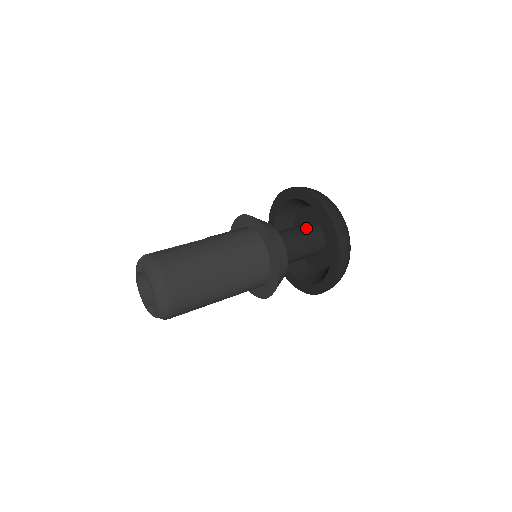
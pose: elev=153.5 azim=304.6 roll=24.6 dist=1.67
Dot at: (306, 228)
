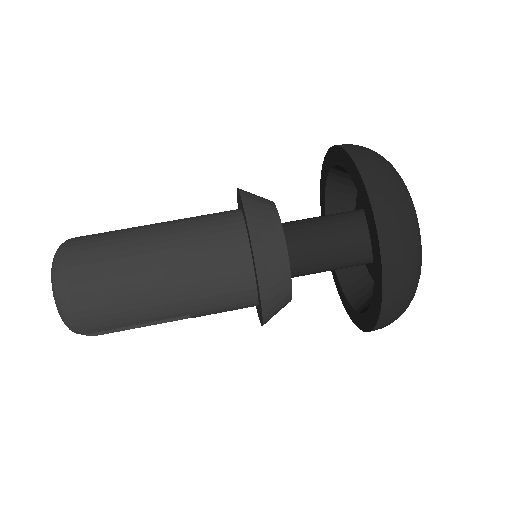
Dot at: (349, 213)
